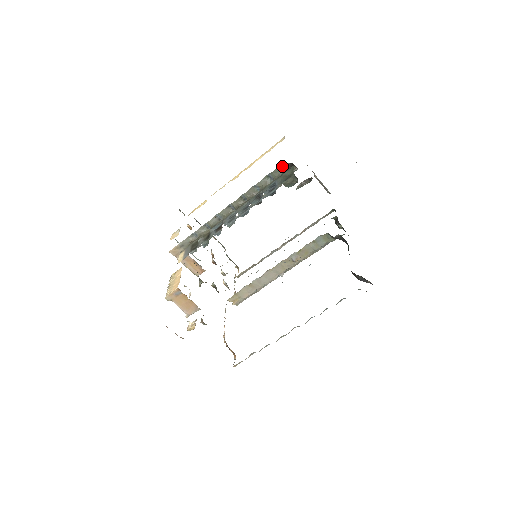
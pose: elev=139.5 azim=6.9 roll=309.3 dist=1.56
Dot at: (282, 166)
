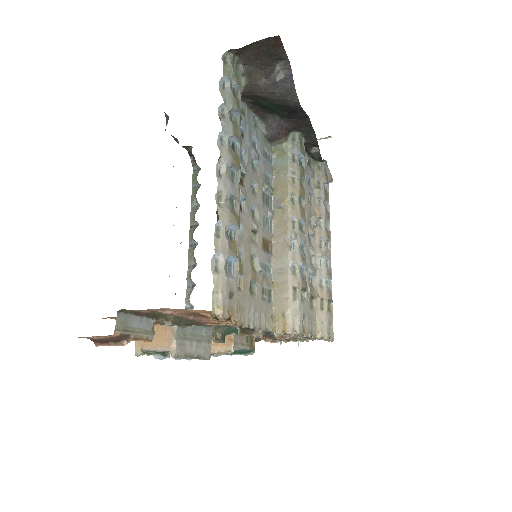
Dot at: (196, 170)
